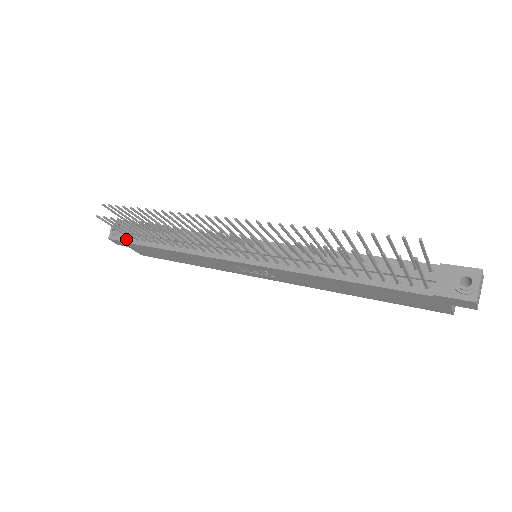
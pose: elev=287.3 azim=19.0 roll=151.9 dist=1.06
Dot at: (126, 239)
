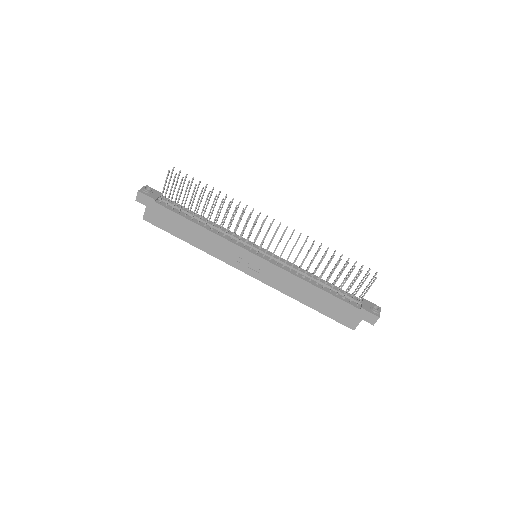
Dot at: (156, 200)
